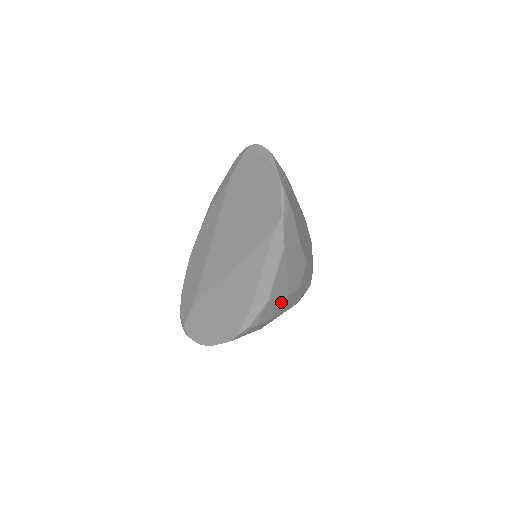
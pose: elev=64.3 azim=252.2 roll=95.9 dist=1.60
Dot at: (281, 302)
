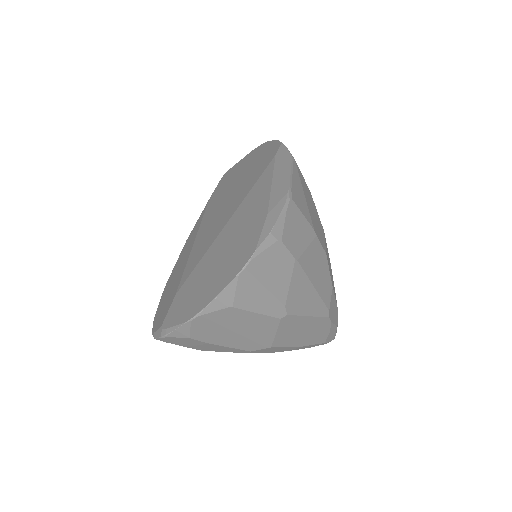
Dot at: (307, 236)
